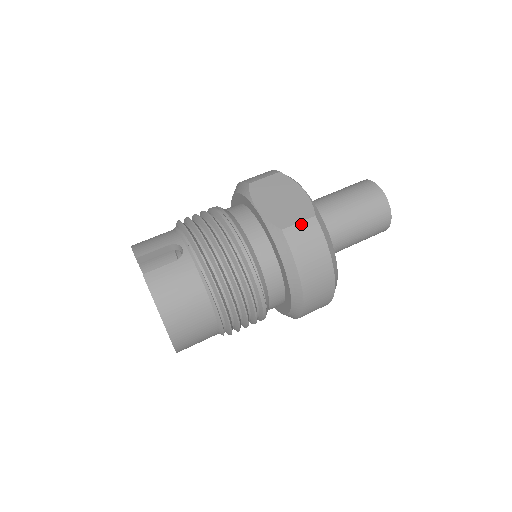
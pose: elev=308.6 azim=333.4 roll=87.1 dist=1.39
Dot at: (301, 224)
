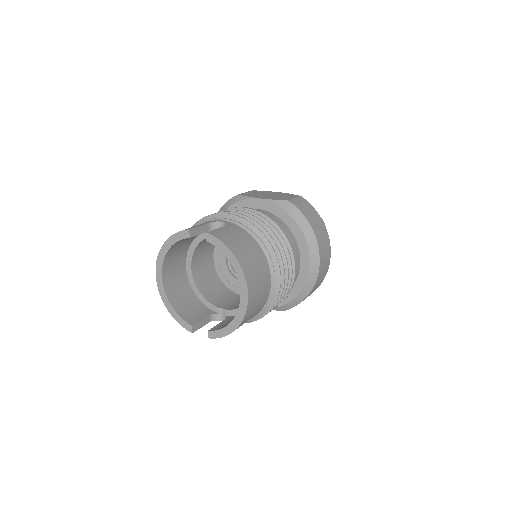
Dot at: (296, 199)
